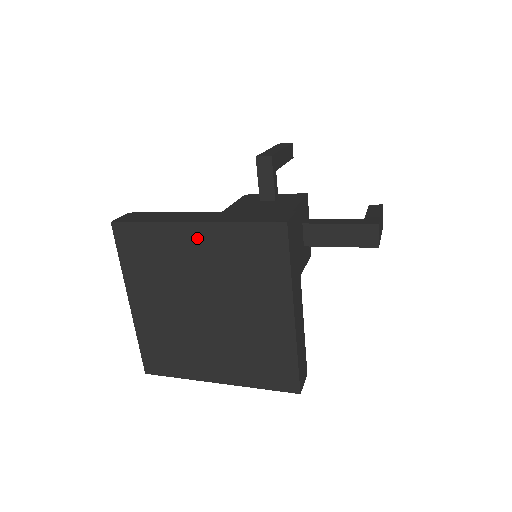
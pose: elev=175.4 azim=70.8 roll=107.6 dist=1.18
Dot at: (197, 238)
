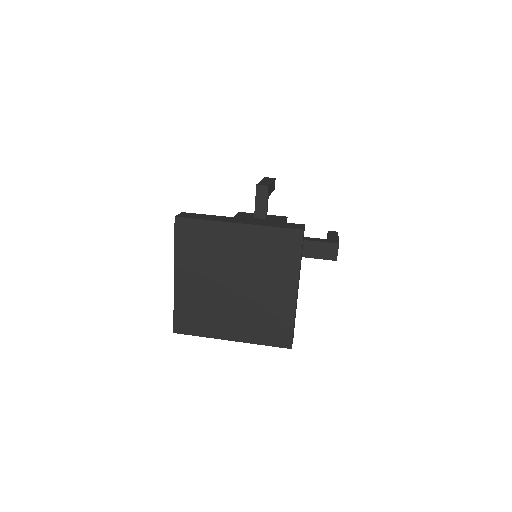
Dot at: (239, 234)
